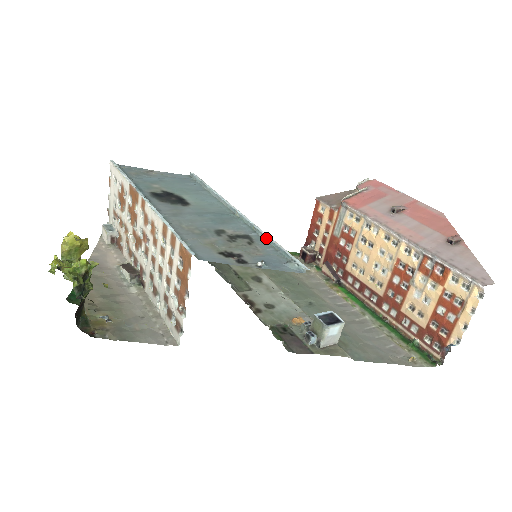
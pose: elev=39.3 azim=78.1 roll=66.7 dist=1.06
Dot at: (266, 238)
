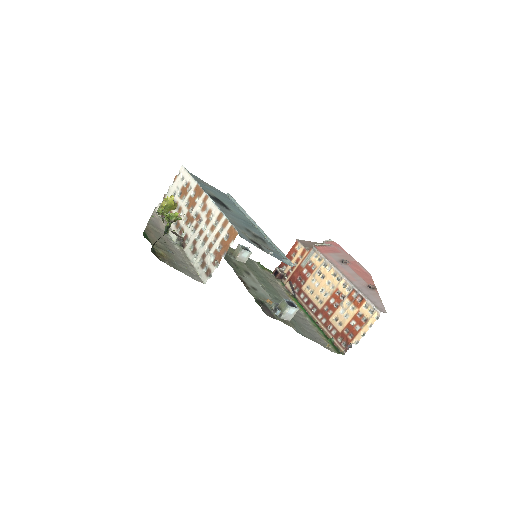
Dot at: (273, 244)
